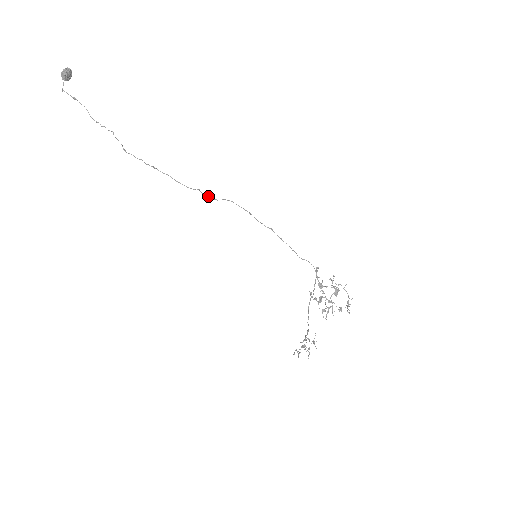
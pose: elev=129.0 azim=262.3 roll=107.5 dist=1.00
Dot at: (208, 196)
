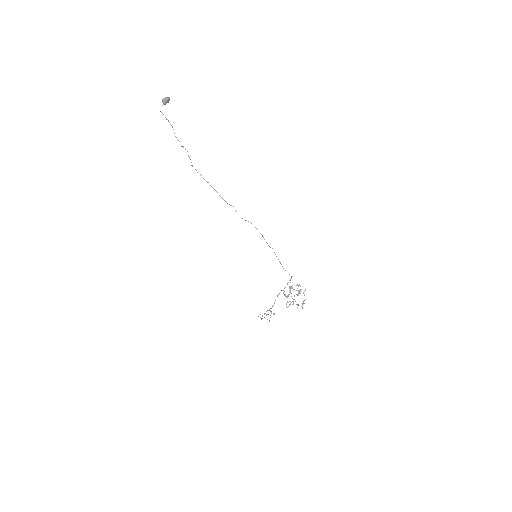
Dot at: occluded
